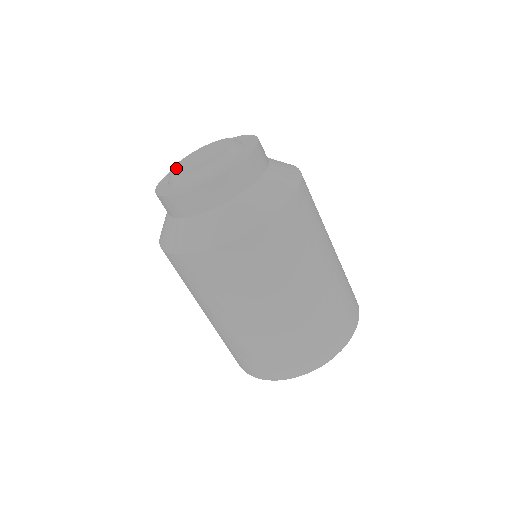
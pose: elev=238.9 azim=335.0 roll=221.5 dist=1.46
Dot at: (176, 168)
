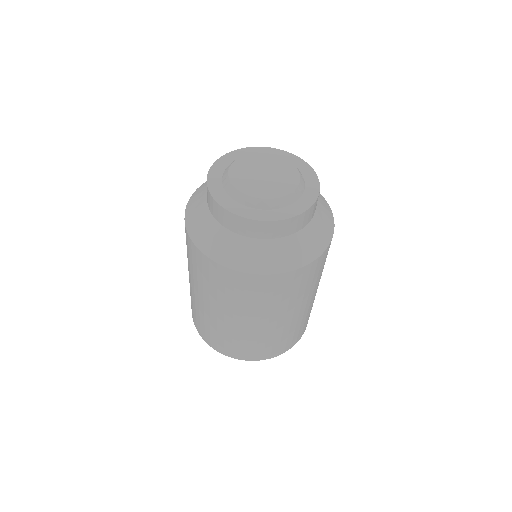
Dot at: (237, 180)
